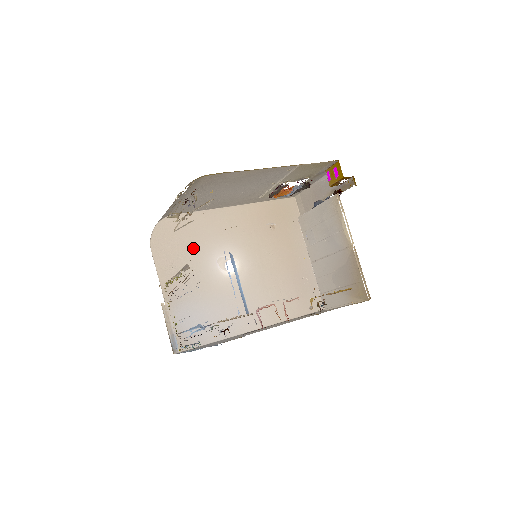
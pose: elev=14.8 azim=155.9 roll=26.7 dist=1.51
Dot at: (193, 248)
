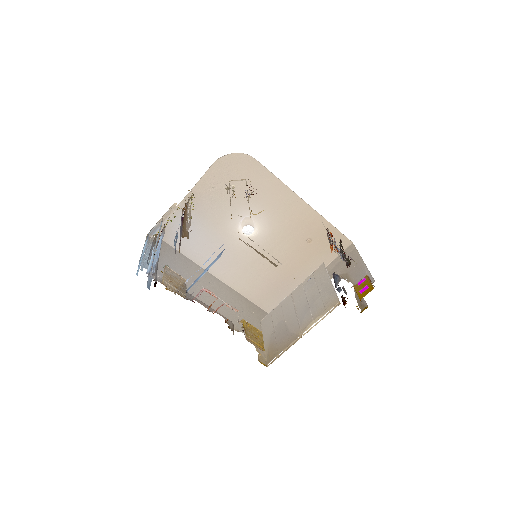
Dot at: (241, 193)
